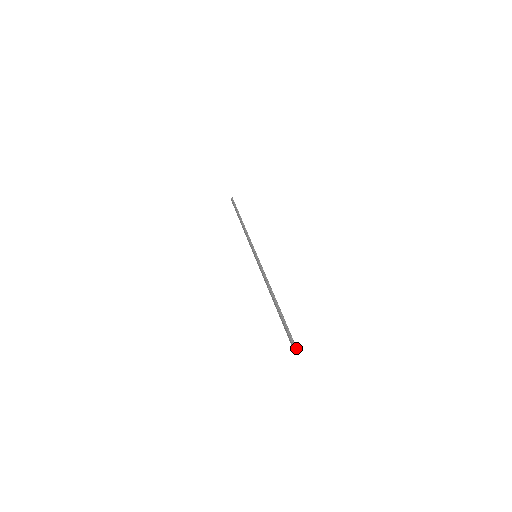
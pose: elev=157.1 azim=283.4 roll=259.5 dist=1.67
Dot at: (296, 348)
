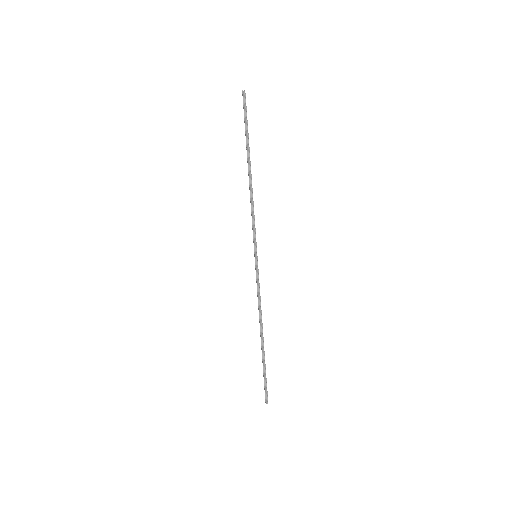
Dot at: (267, 403)
